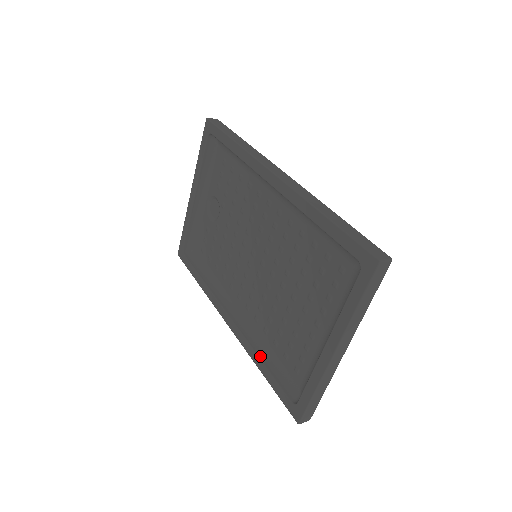
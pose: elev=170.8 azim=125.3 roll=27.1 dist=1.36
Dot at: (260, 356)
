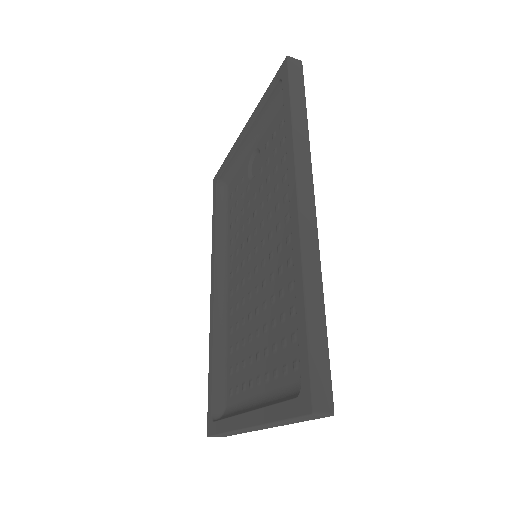
Dot at: (215, 349)
